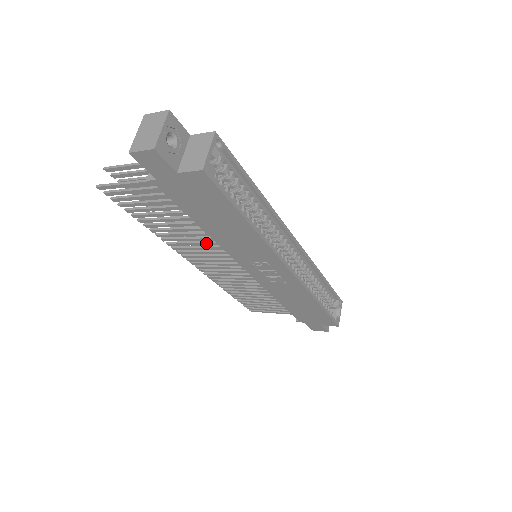
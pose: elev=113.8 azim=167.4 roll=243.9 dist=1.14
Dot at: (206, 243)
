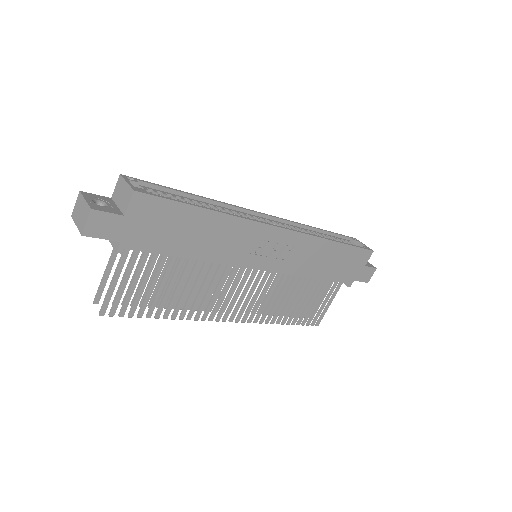
Dot at: (214, 280)
